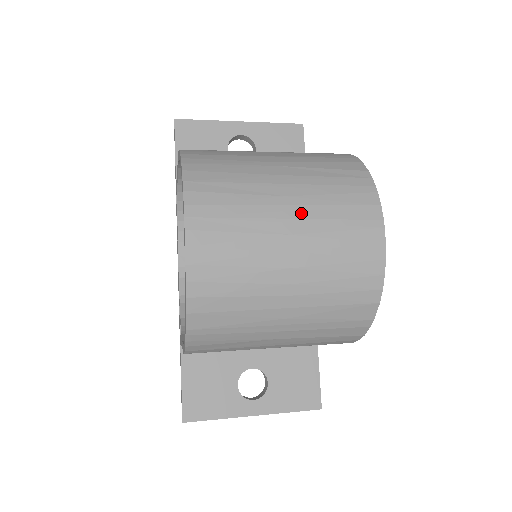
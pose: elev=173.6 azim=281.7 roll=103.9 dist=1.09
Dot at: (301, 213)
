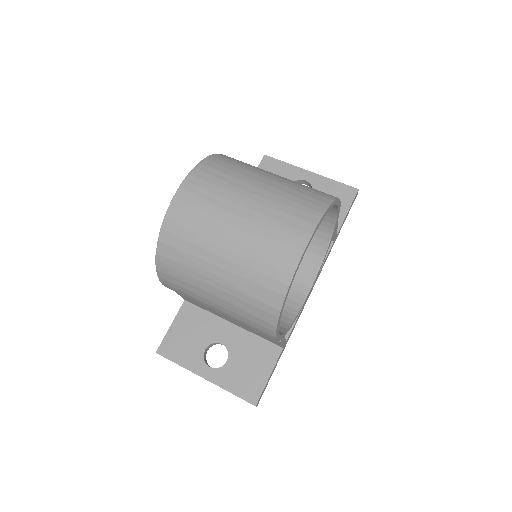
Dot at: (255, 207)
